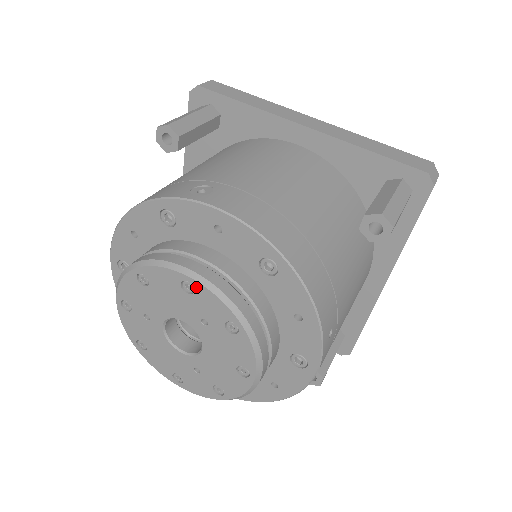
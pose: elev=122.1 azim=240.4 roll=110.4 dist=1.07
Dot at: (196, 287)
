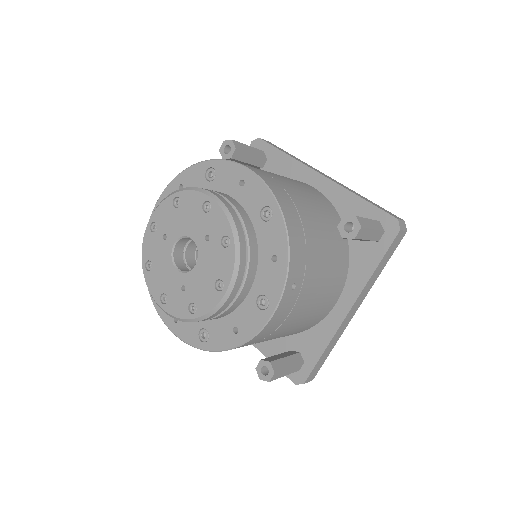
Dot at: (213, 206)
